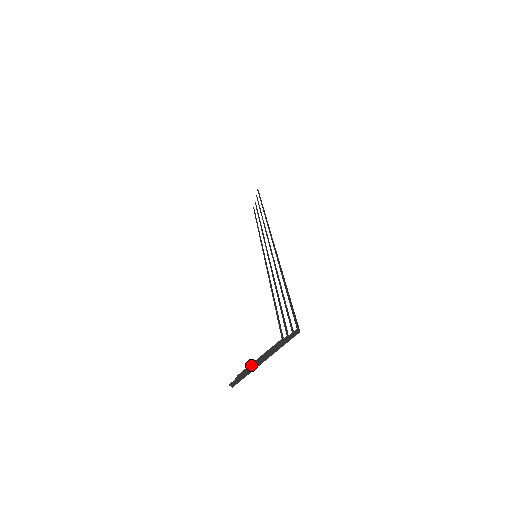
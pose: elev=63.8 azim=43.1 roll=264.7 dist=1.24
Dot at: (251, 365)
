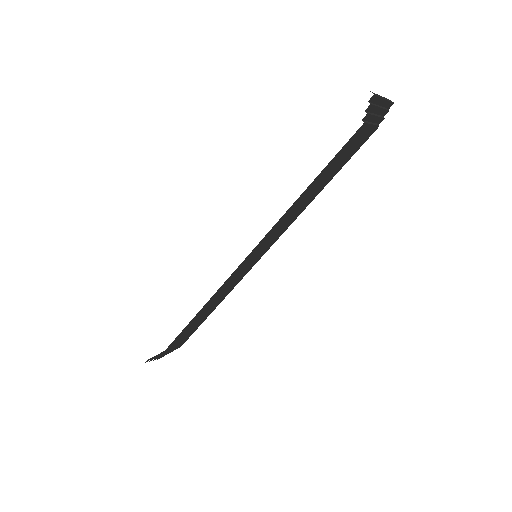
Dot at: (371, 113)
